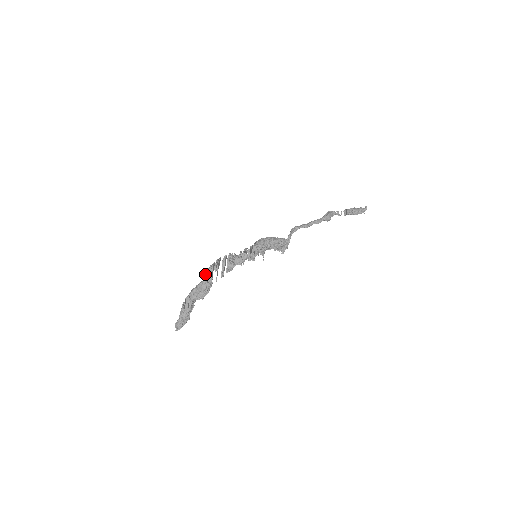
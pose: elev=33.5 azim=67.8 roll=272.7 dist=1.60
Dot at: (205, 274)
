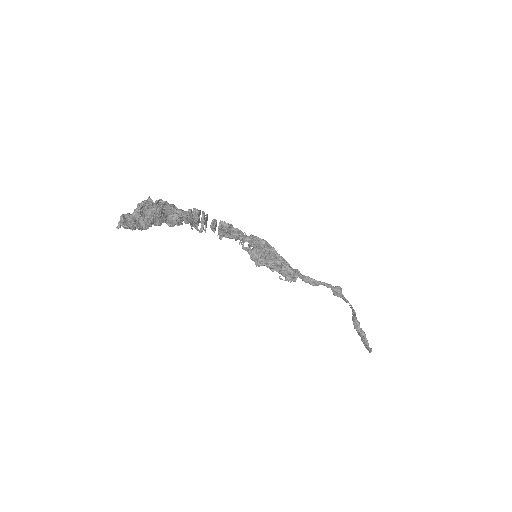
Dot at: occluded
